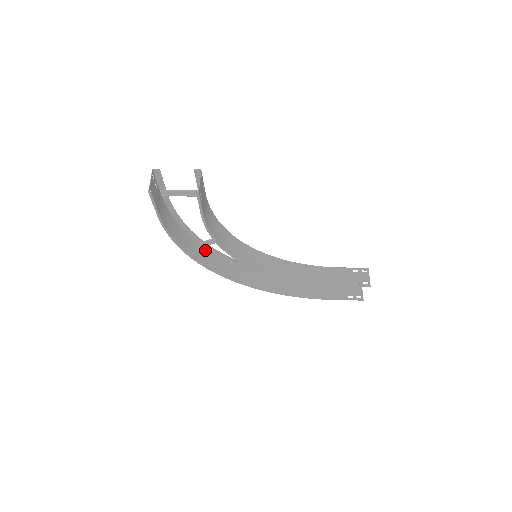
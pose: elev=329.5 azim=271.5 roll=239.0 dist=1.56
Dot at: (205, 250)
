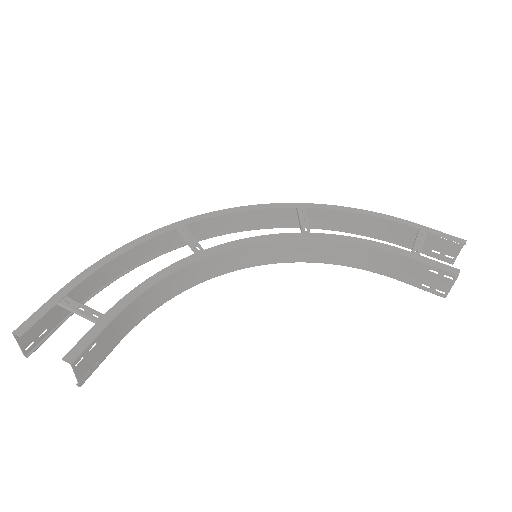
Dot at: occluded
